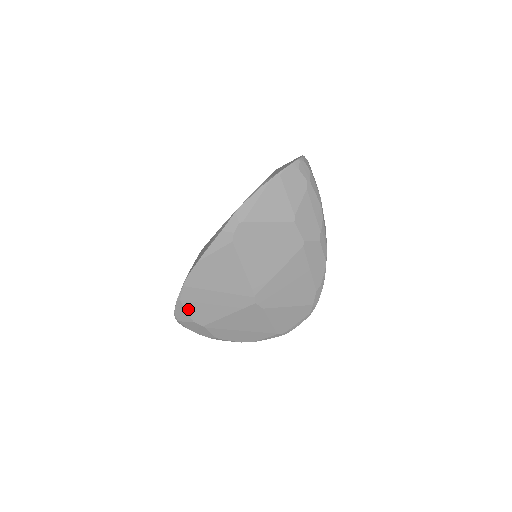
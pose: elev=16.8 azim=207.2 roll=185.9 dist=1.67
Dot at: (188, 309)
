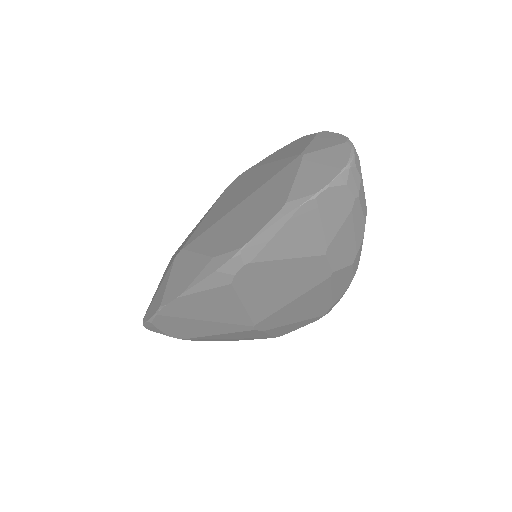
Dot at: (162, 329)
